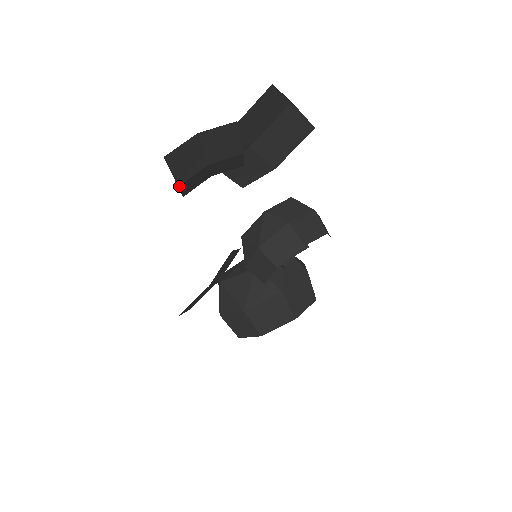
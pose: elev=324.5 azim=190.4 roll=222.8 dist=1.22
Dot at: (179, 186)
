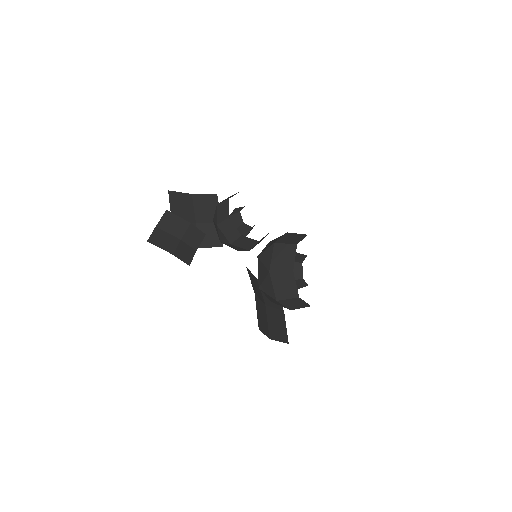
Dot at: (174, 255)
